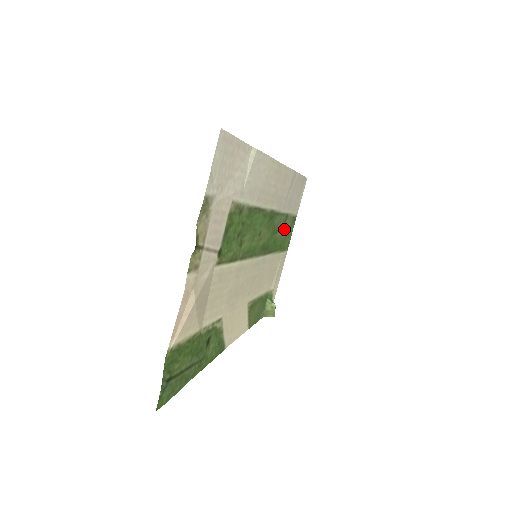
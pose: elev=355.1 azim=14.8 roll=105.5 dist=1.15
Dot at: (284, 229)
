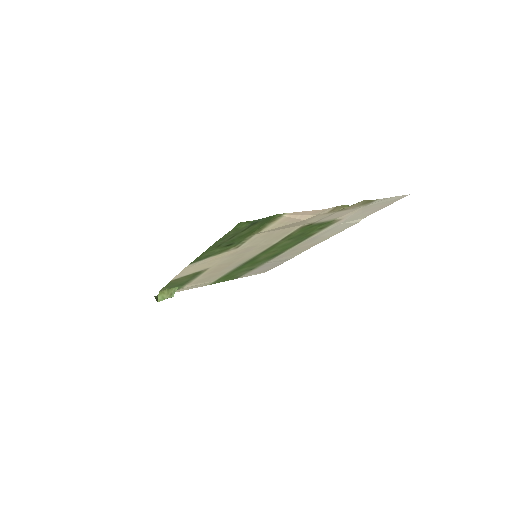
Dot at: (241, 272)
